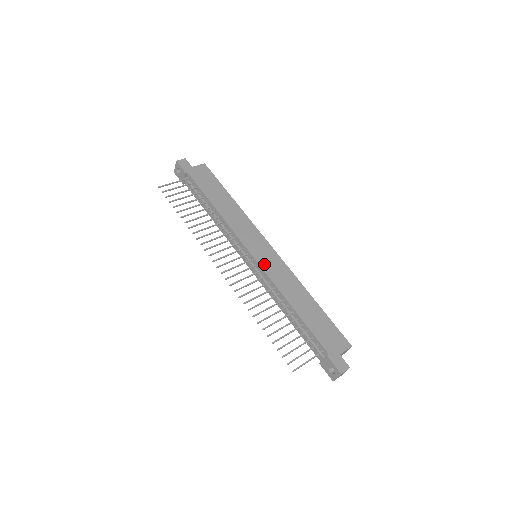
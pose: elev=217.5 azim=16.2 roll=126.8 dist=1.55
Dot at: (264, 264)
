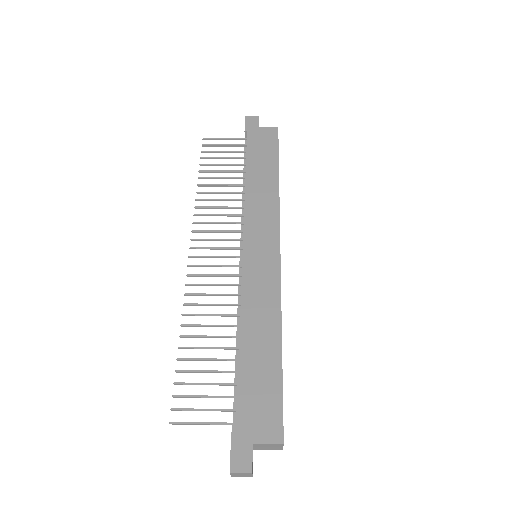
Dot at: (249, 268)
